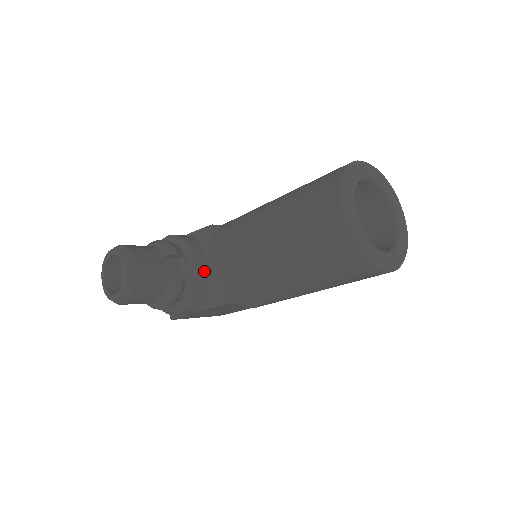
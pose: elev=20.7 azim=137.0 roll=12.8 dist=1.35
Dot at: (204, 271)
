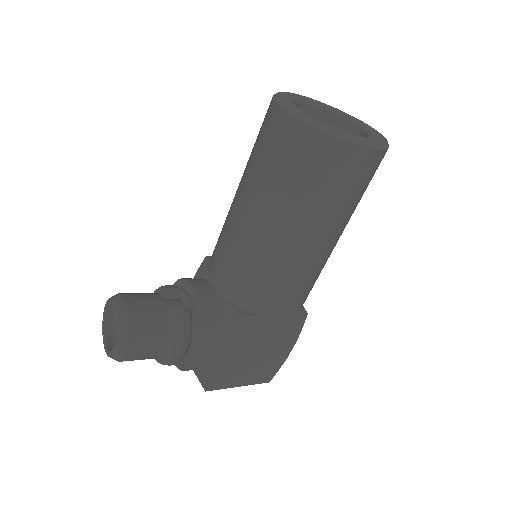
Dot at: (208, 294)
